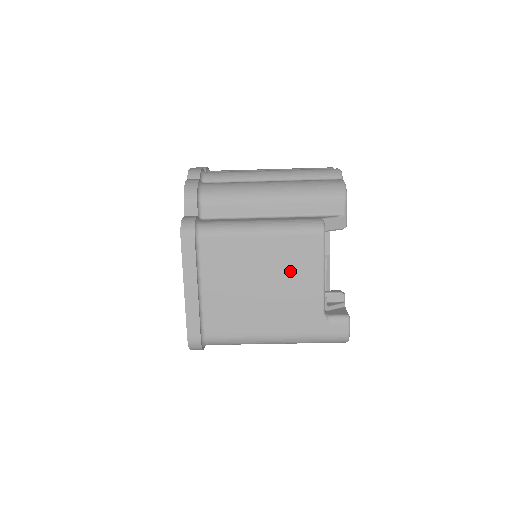
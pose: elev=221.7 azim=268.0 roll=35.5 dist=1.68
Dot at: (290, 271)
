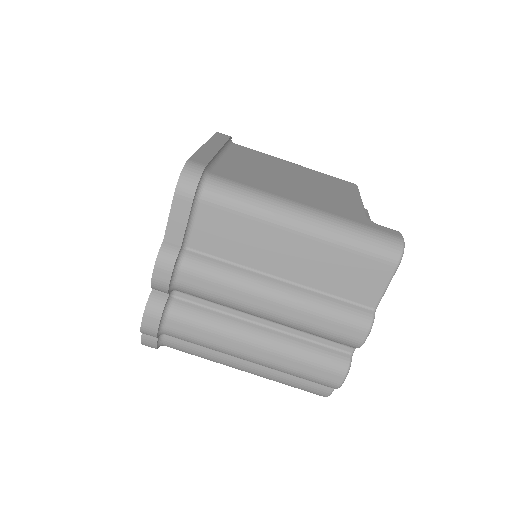
Dot at: (324, 185)
